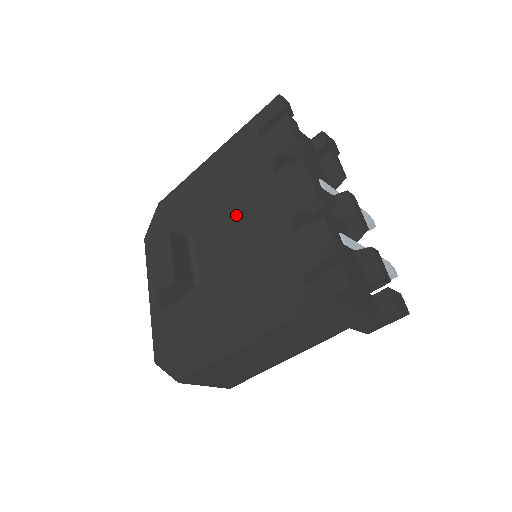
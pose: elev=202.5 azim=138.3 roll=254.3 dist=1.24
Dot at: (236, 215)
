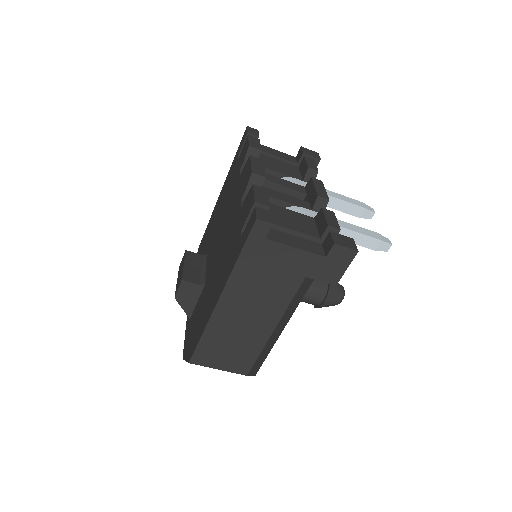
Dot at: (223, 221)
